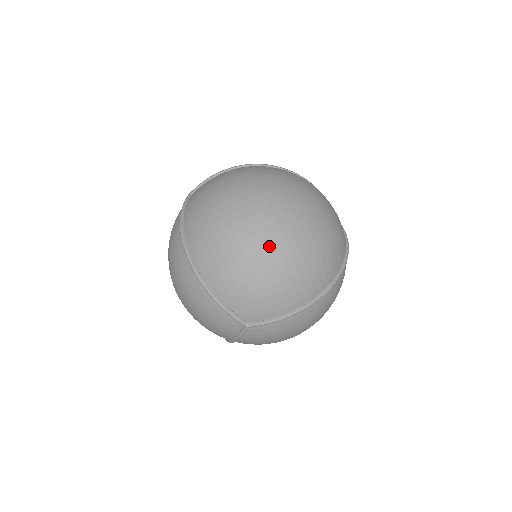
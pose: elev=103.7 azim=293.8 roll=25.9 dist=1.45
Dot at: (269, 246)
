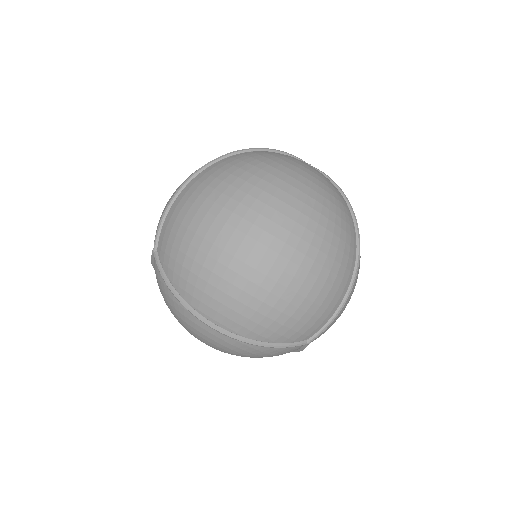
Dot at: (290, 270)
